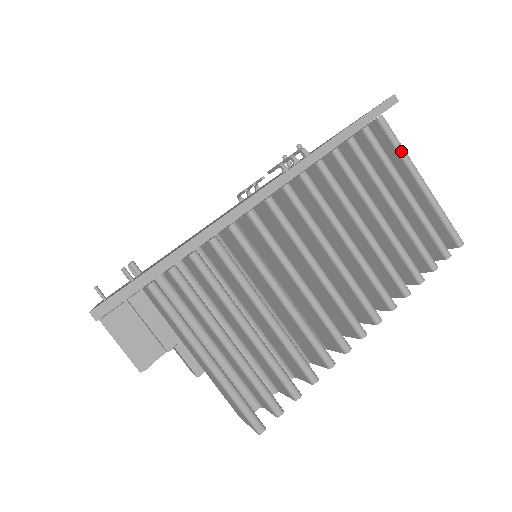
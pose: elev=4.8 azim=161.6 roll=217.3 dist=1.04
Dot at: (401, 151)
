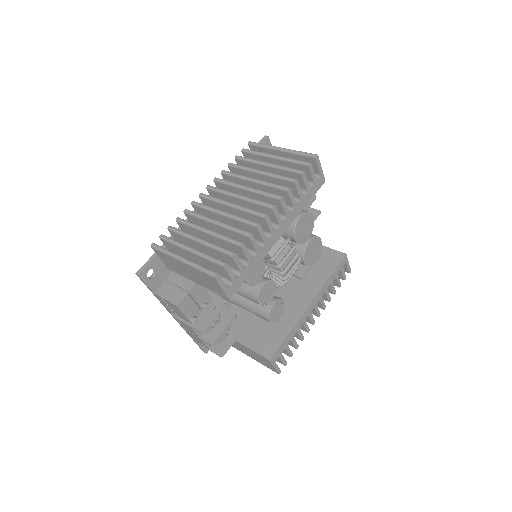
Dot at: (264, 146)
